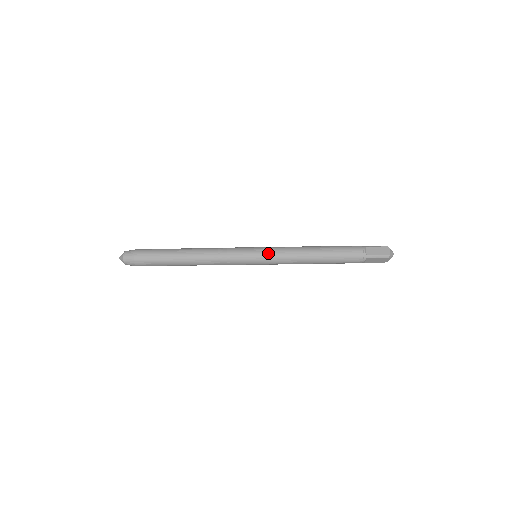
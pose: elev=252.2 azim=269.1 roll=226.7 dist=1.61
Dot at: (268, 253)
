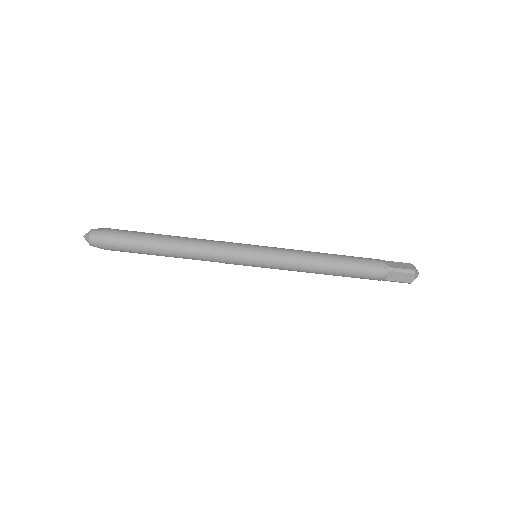
Dot at: (272, 250)
